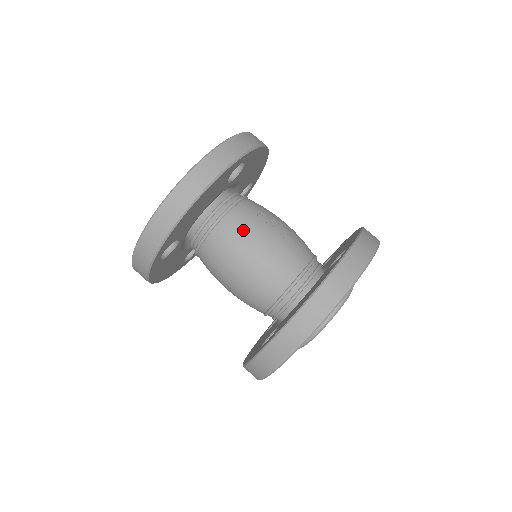
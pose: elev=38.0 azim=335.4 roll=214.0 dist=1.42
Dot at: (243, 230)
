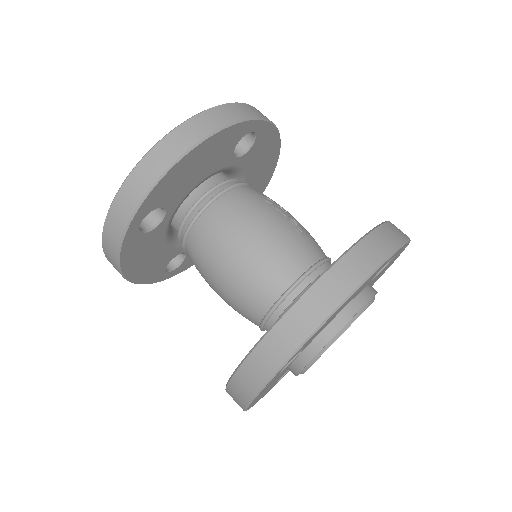
Dot at: (246, 208)
